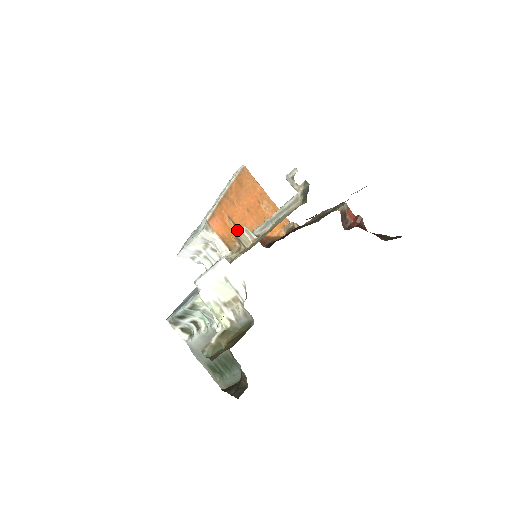
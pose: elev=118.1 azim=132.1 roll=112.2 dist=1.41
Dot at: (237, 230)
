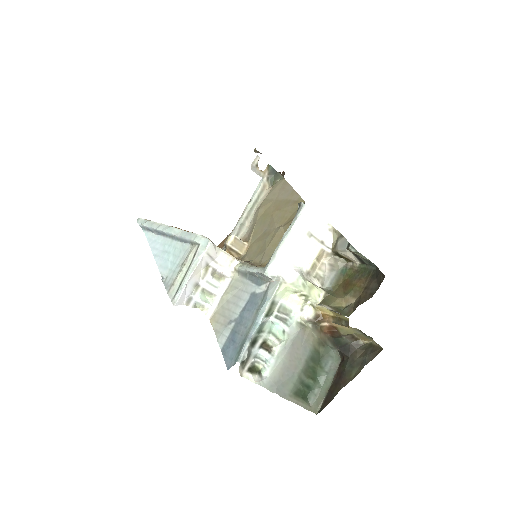
Dot at: occluded
